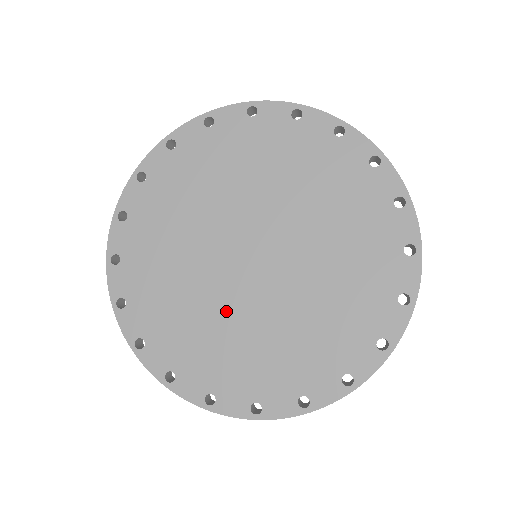
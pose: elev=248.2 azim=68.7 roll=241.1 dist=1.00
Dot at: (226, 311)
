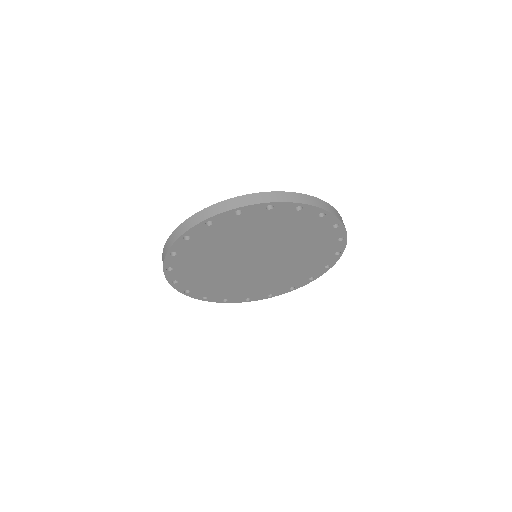
Dot at: (257, 278)
